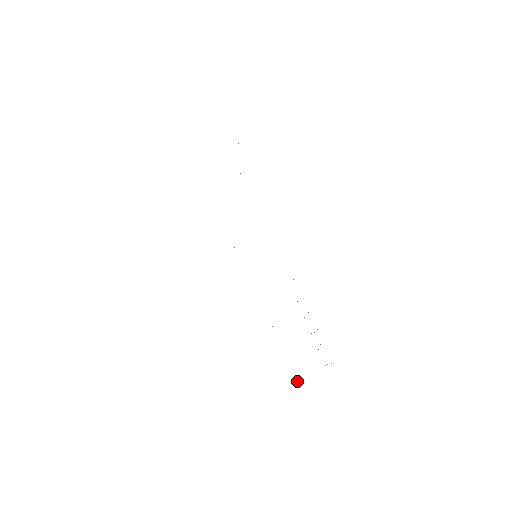
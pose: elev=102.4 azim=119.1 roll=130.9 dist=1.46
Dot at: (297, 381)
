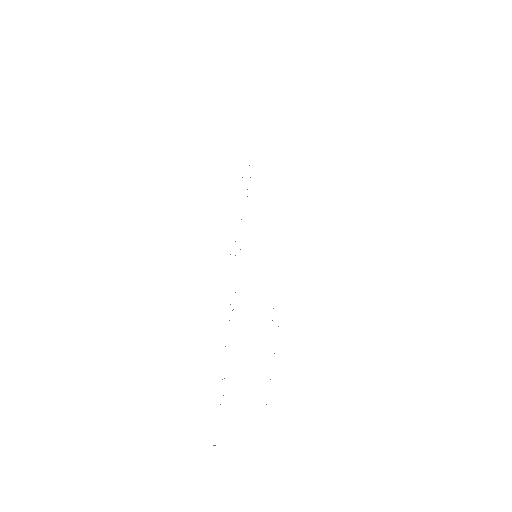
Dot at: occluded
